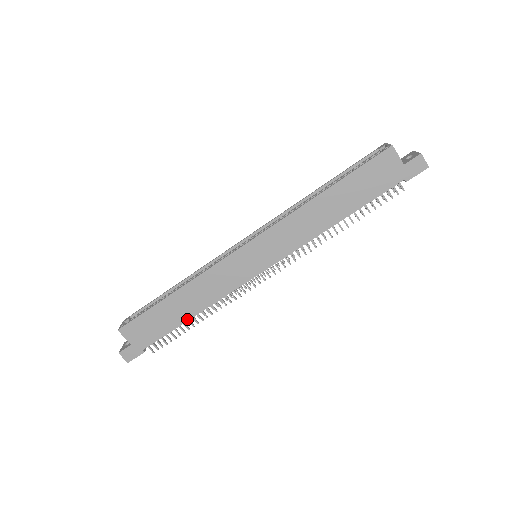
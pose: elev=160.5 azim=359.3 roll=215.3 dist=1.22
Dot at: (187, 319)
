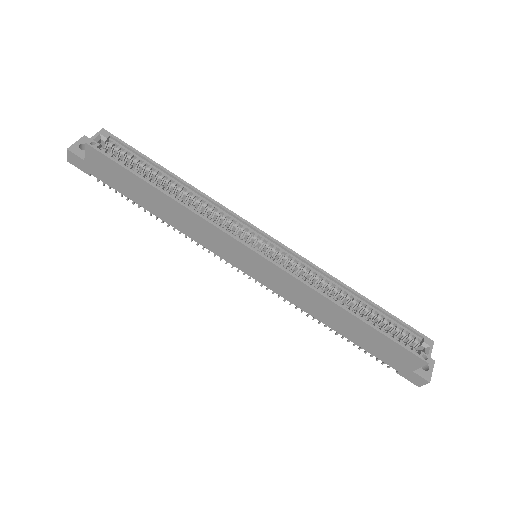
Dot at: (151, 211)
